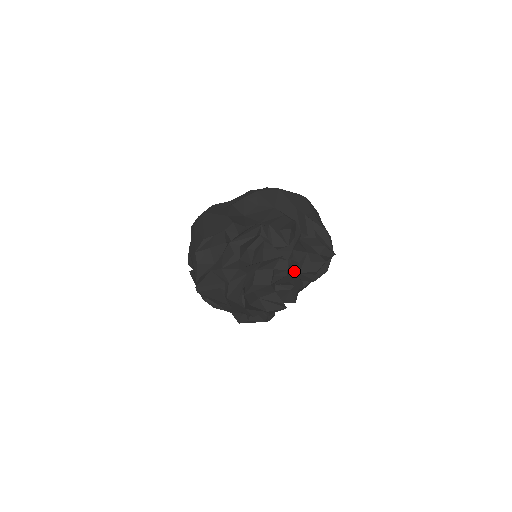
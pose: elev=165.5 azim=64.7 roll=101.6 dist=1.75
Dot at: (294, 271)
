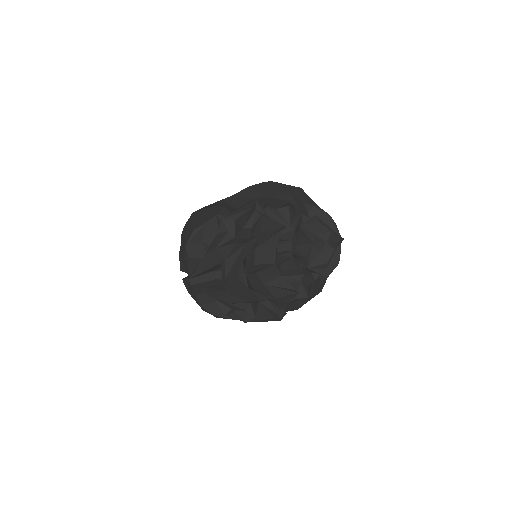
Dot at: (301, 265)
